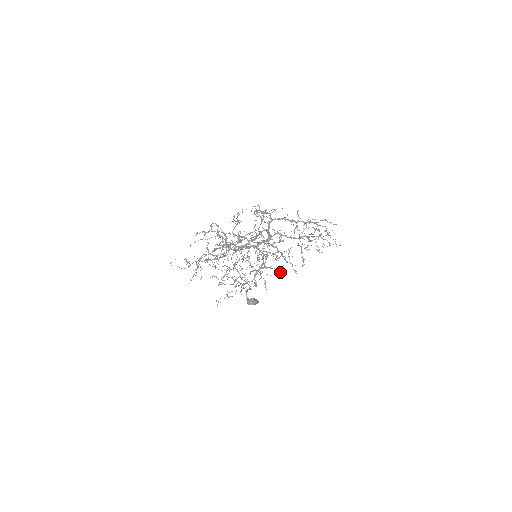
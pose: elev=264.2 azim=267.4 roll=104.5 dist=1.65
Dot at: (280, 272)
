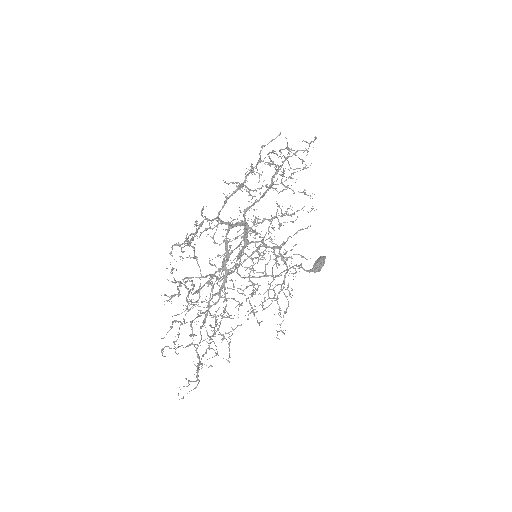
Dot at: (300, 229)
